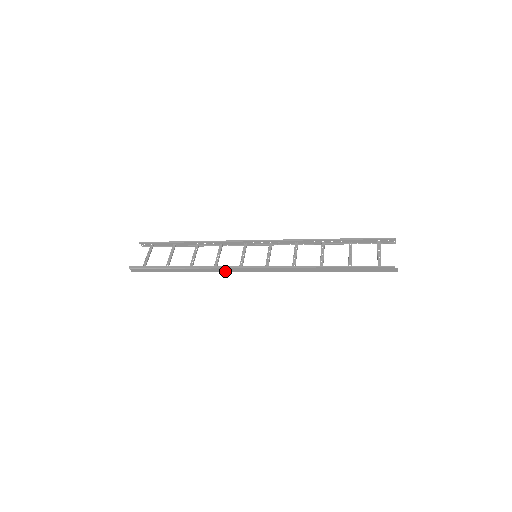
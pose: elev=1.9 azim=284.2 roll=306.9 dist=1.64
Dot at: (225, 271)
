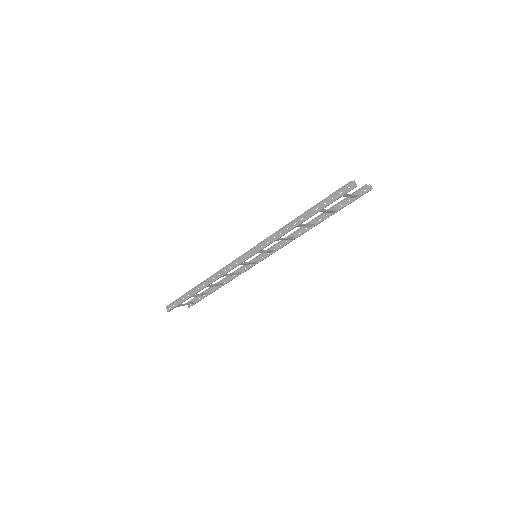
Dot at: (227, 271)
